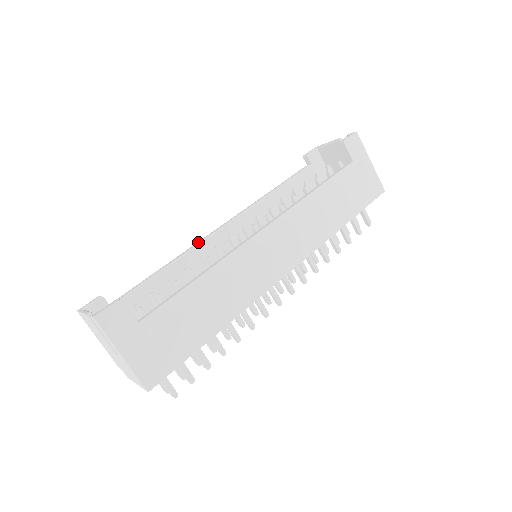
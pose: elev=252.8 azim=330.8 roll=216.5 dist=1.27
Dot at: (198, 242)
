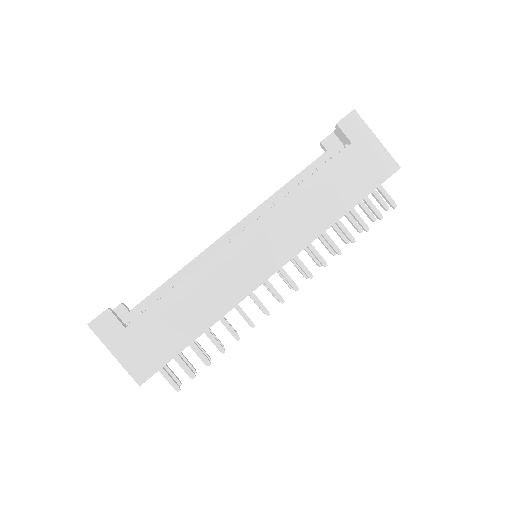
Dot at: (207, 248)
